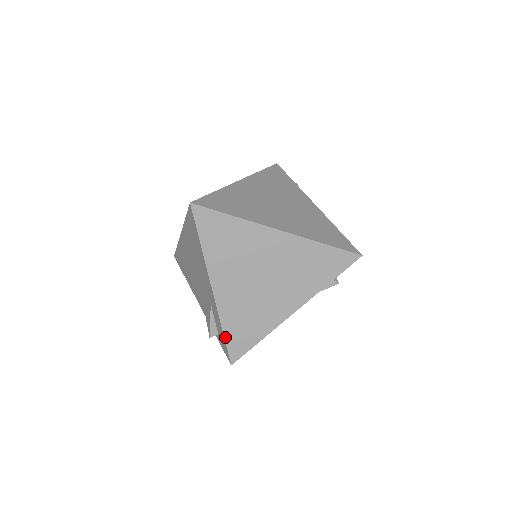
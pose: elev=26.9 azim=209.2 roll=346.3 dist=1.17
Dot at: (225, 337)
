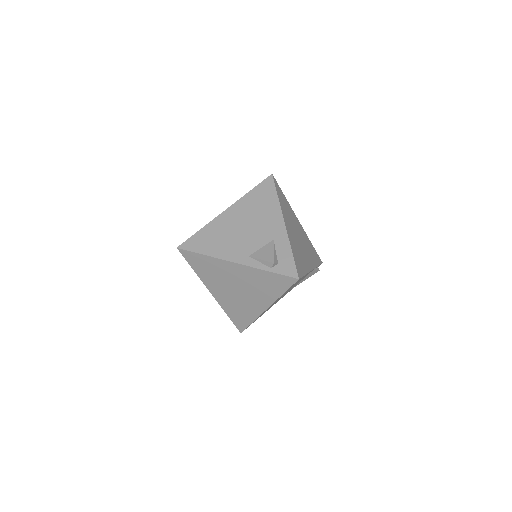
Dot at: (293, 257)
